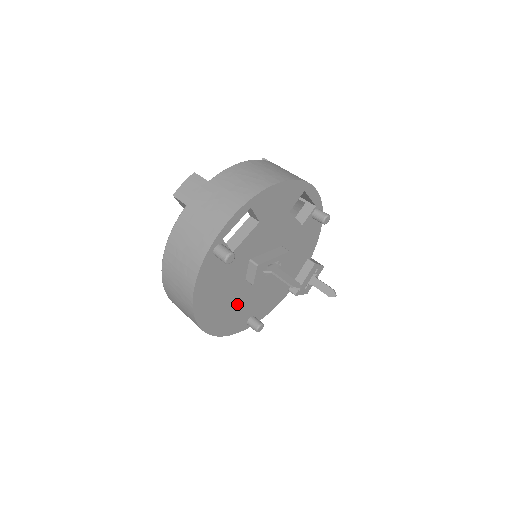
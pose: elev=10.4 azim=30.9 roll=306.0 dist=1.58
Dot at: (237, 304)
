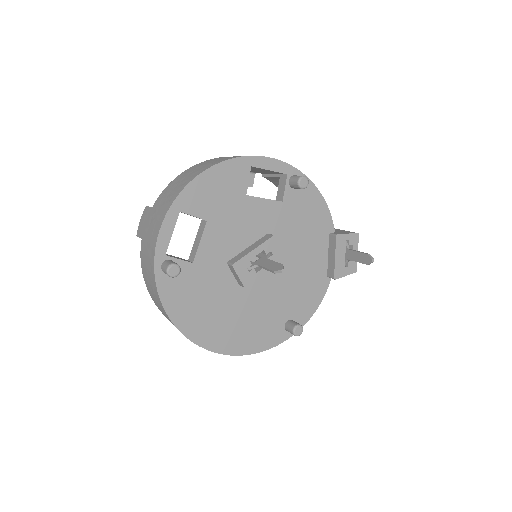
Dot at: (250, 314)
